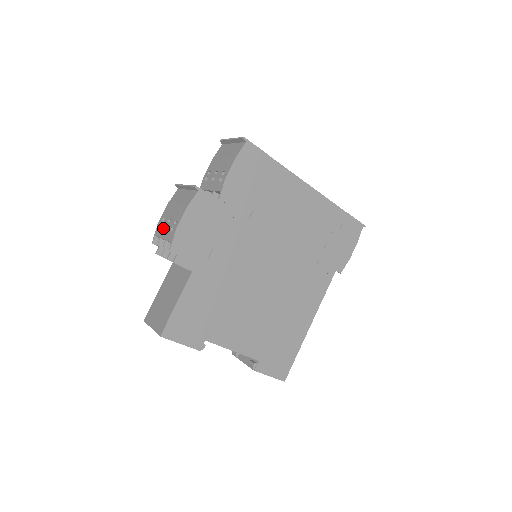
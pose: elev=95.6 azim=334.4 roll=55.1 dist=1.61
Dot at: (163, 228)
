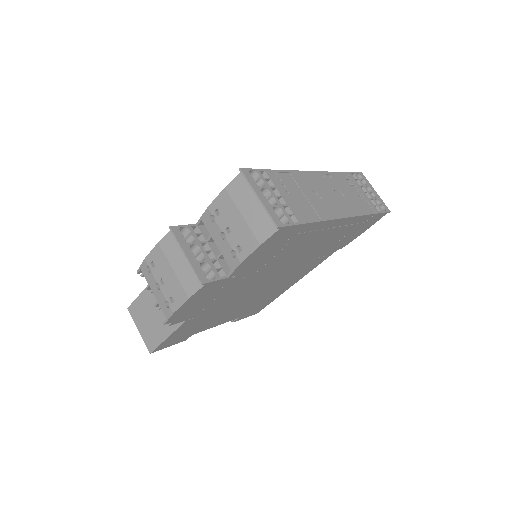
Dot at: (153, 281)
